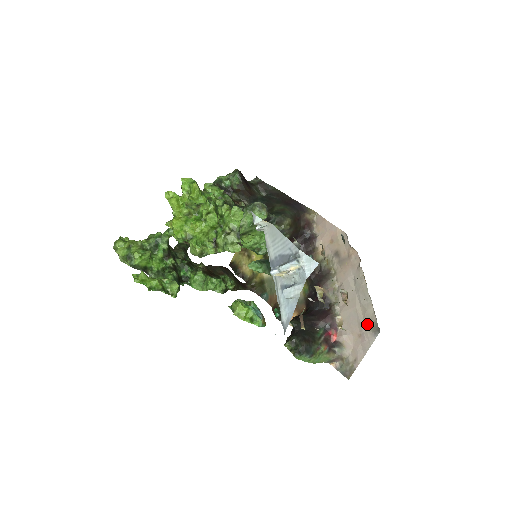
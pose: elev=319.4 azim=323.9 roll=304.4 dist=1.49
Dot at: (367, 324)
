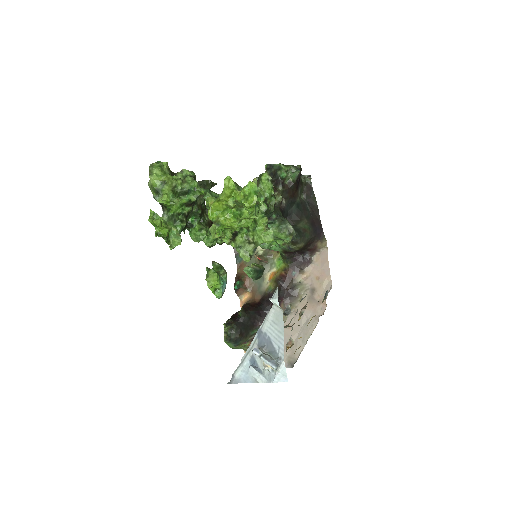
Dot at: (289, 355)
